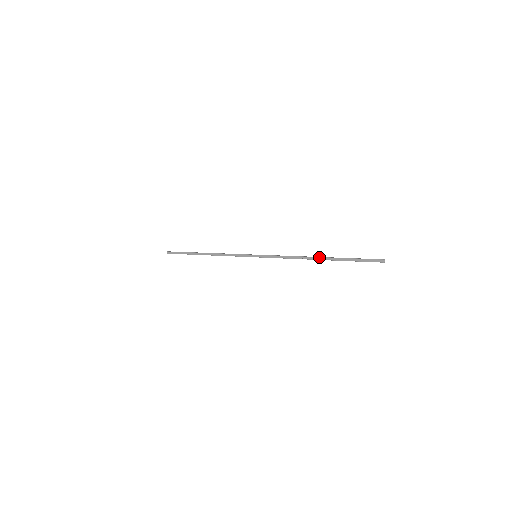
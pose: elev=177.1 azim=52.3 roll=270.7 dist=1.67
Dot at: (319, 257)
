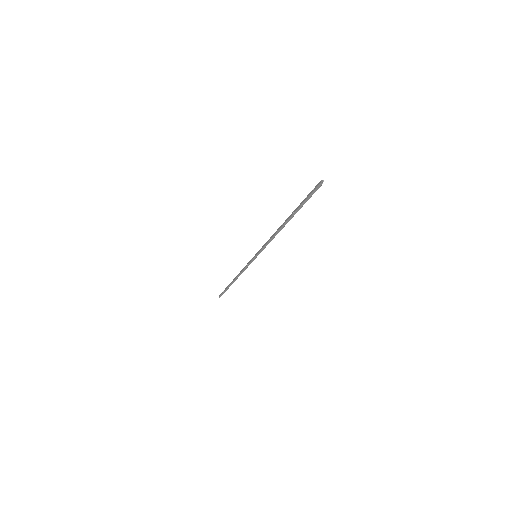
Dot at: (285, 220)
